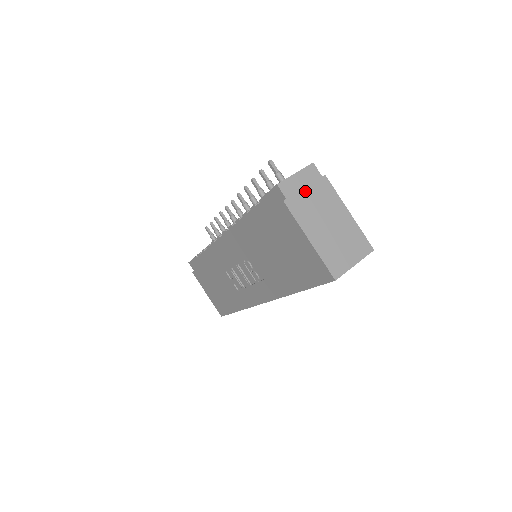
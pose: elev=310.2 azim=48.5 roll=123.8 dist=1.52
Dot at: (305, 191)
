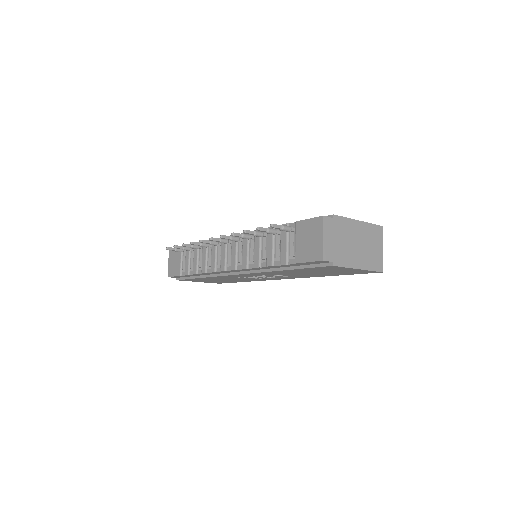
Dot at: (335, 242)
